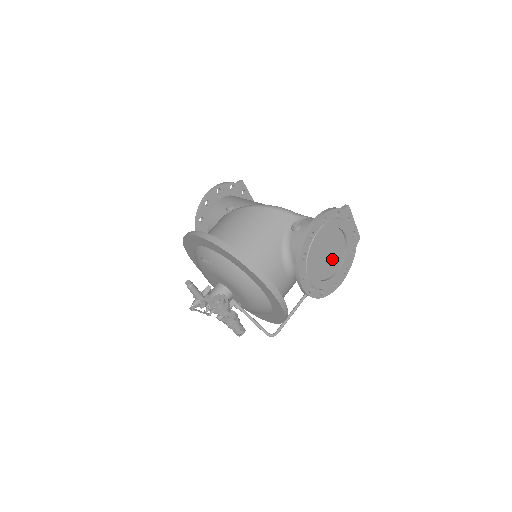
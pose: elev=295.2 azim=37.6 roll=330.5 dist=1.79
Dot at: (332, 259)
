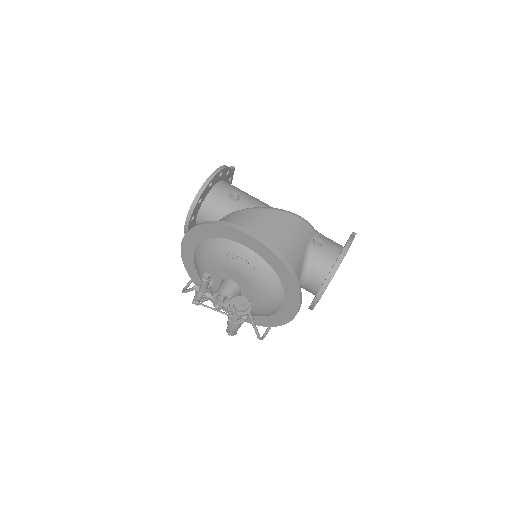
Dot at: occluded
